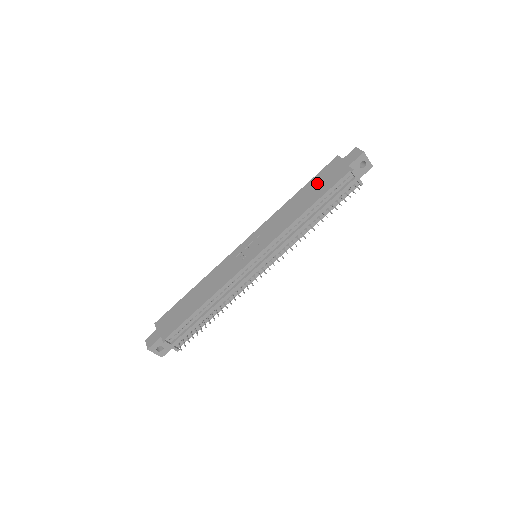
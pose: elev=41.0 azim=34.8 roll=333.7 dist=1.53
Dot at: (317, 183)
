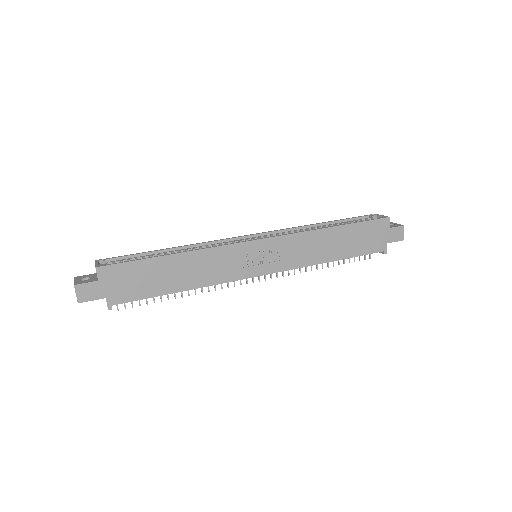
Dot at: (358, 235)
